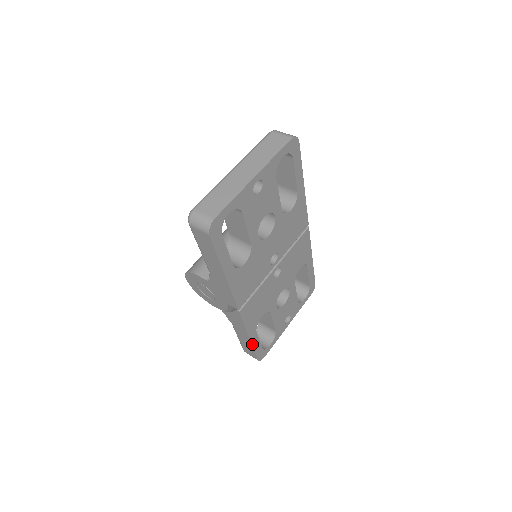
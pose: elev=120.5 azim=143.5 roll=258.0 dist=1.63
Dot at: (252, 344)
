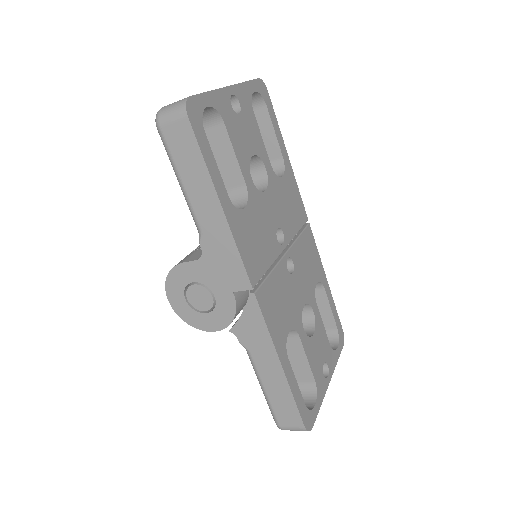
Dot at: (288, 382)
